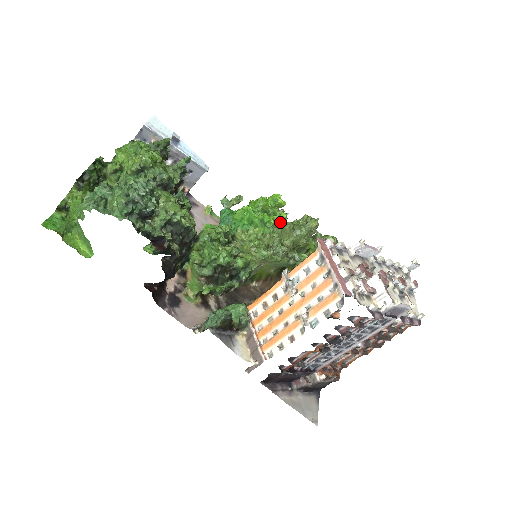
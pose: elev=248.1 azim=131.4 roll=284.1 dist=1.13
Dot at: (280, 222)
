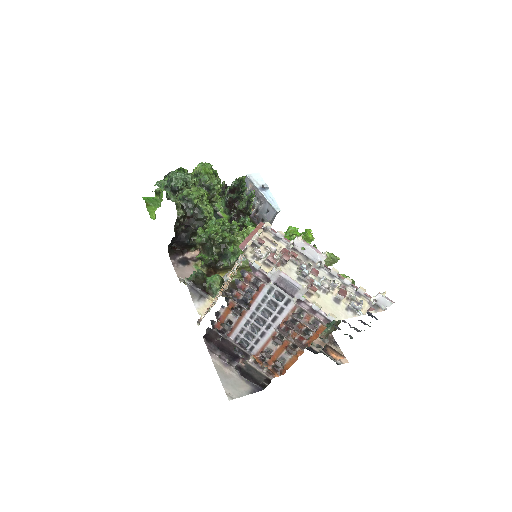
Dot at: occluded
